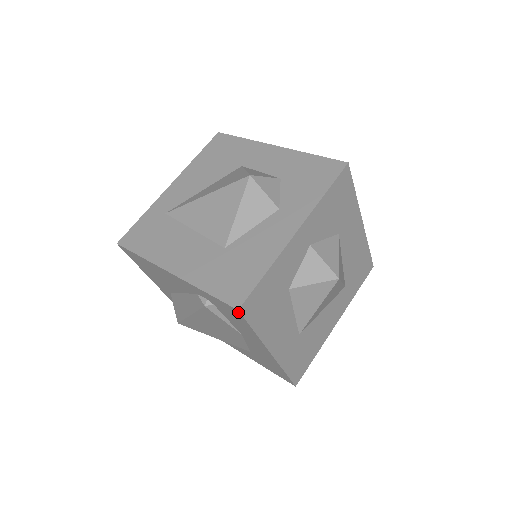
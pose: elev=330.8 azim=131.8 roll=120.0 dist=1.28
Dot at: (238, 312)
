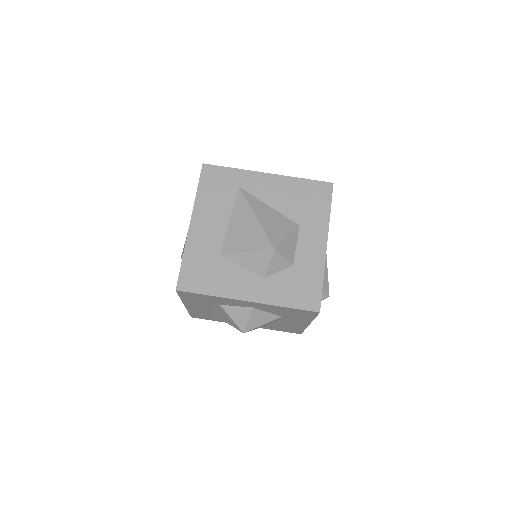
Dot at: (177, 289)
